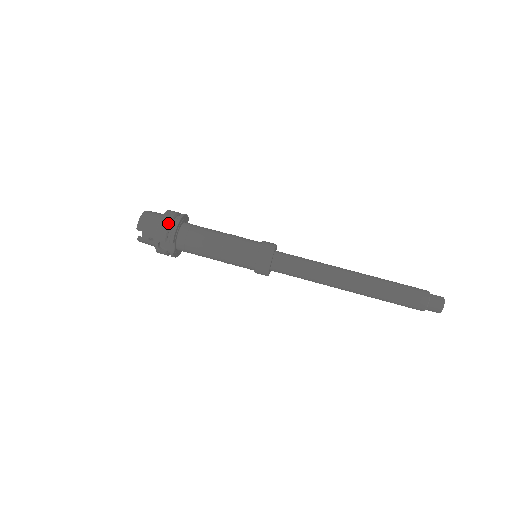
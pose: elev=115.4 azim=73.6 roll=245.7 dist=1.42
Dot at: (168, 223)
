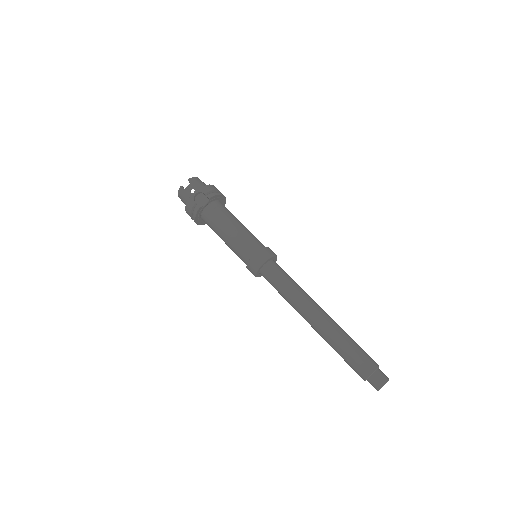
Dot at: (216, 189)
